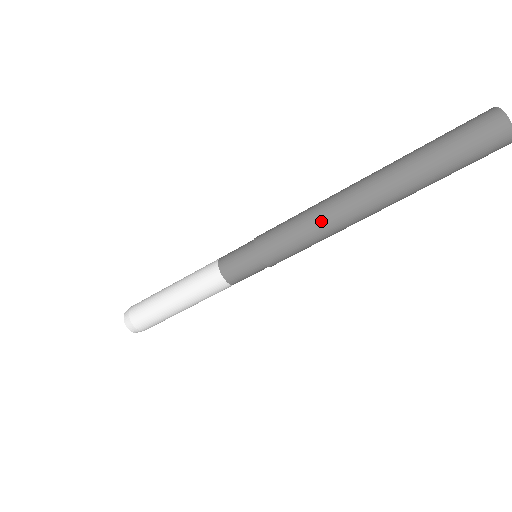
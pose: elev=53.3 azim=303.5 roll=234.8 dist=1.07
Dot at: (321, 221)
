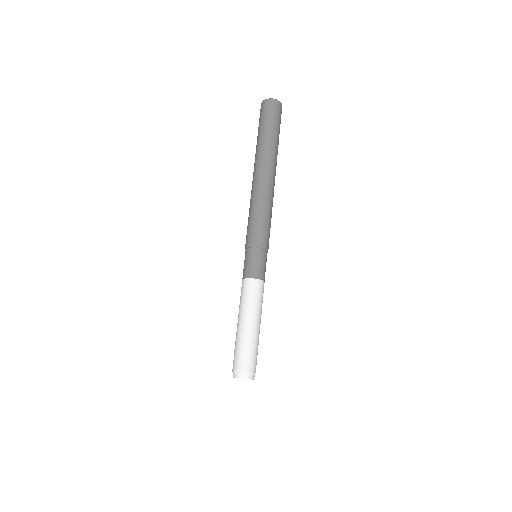
Dot at: (257, 201)
